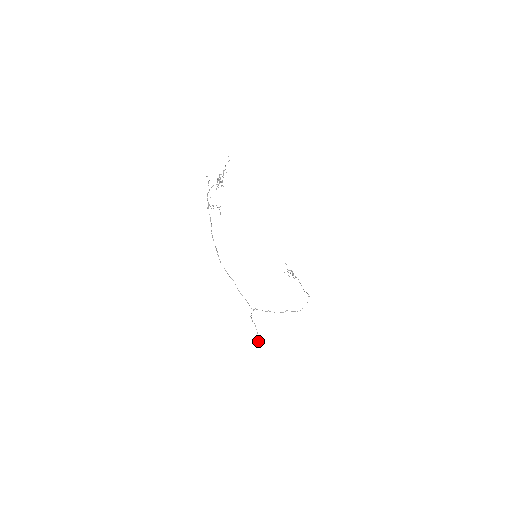
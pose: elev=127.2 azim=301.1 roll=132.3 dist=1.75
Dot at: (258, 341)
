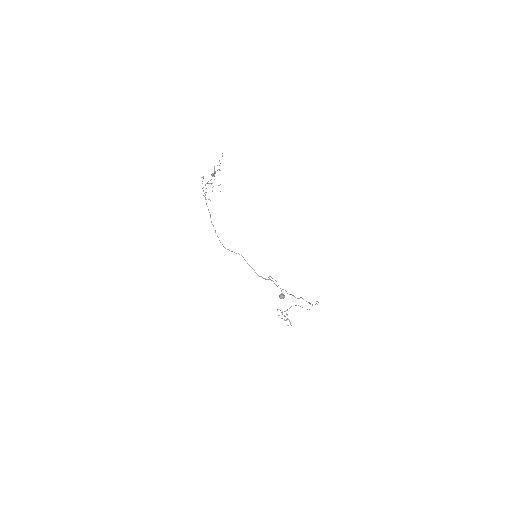
Dot at: (283, 297)
